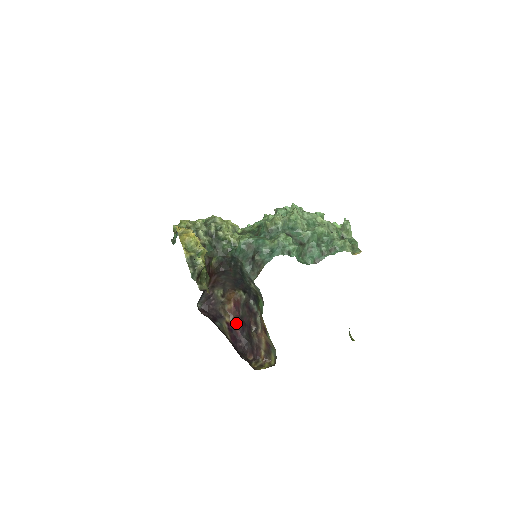
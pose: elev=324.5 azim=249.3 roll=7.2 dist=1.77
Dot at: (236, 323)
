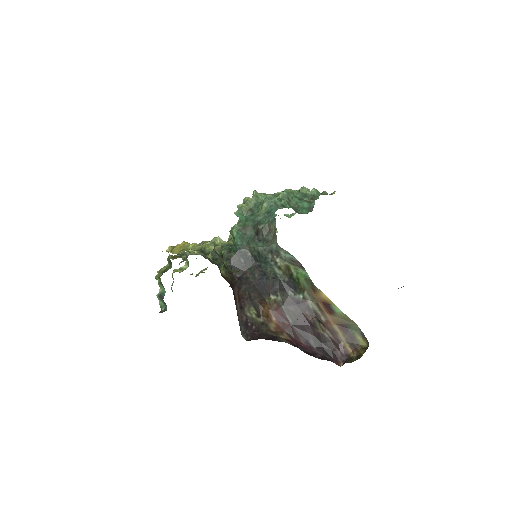
Dot at: (294, 337)
